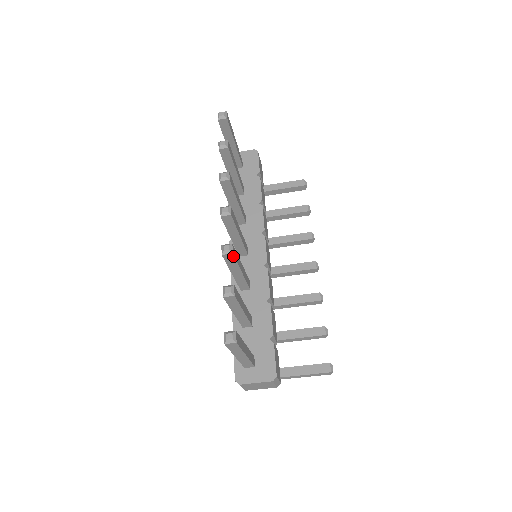
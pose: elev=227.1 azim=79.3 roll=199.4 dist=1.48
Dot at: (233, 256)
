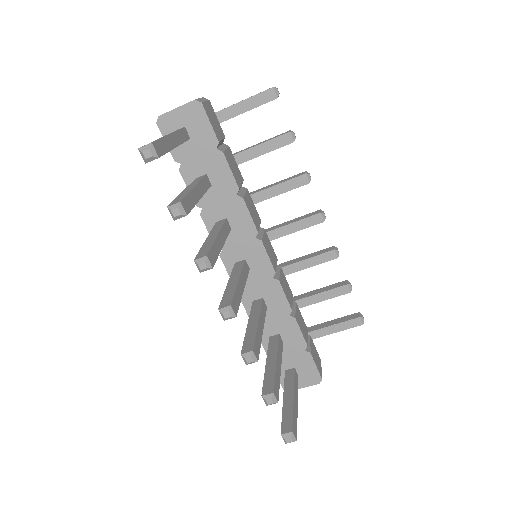
Dot at: (257, 357)
